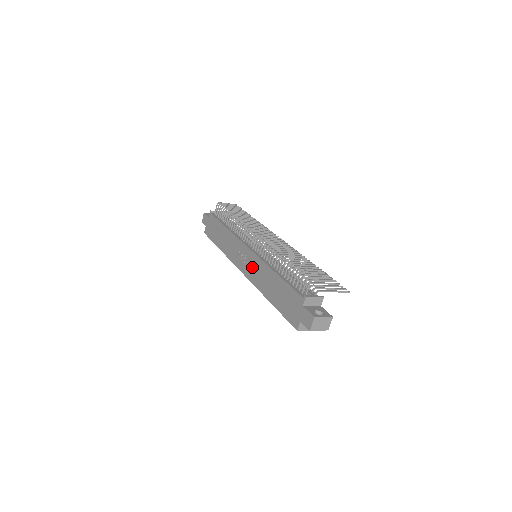
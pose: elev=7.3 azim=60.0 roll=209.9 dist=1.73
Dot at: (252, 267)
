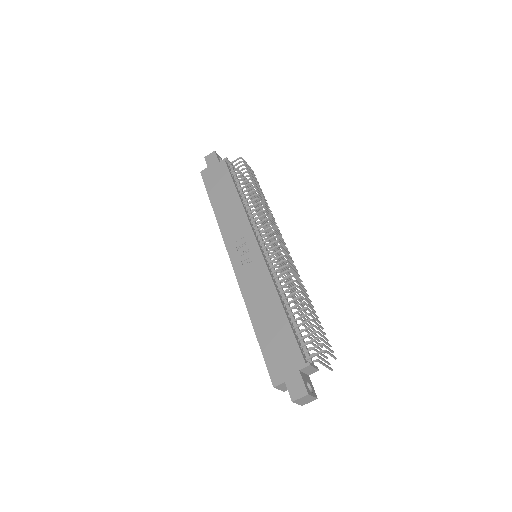
Dot at: (251, 270)
